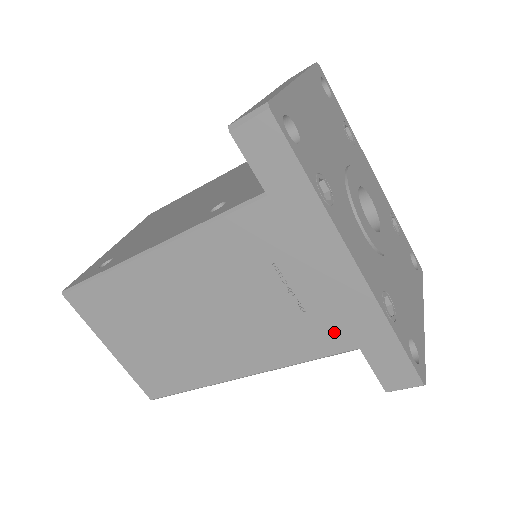
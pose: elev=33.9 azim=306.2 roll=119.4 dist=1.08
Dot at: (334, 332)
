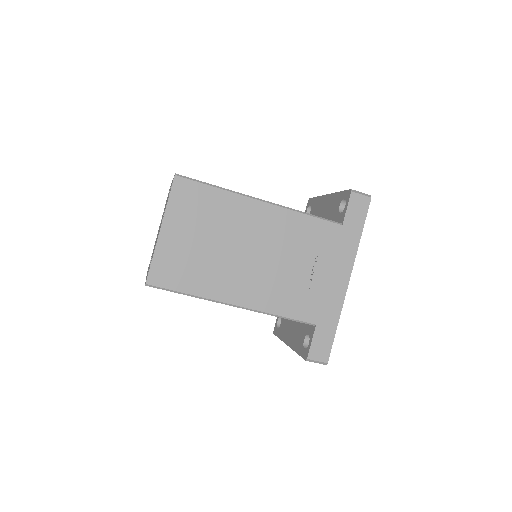
Dot at: (312, 308)
